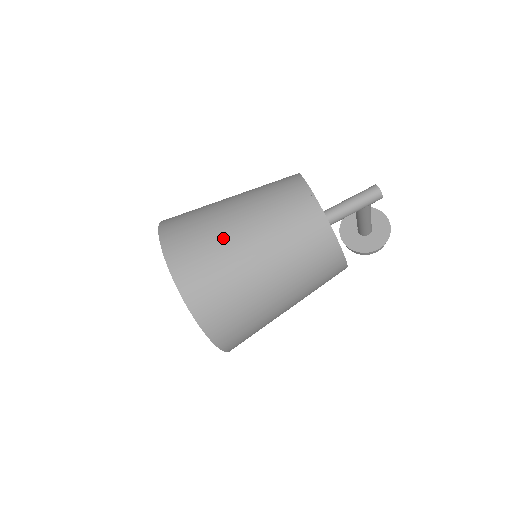
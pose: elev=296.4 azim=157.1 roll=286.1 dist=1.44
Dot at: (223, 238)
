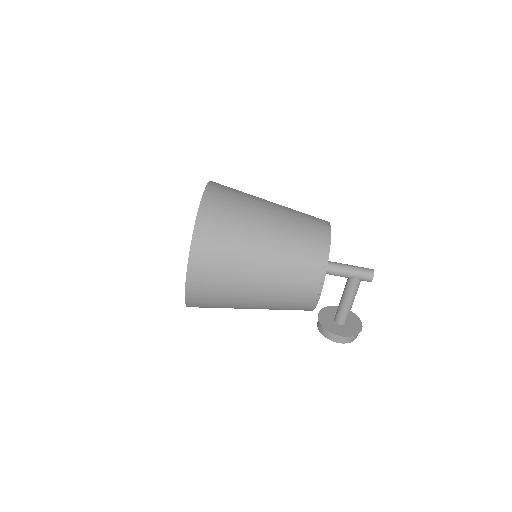
Dot at: (254, 202)
